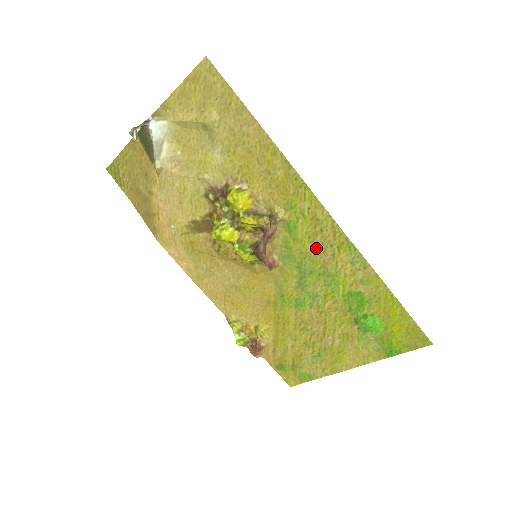
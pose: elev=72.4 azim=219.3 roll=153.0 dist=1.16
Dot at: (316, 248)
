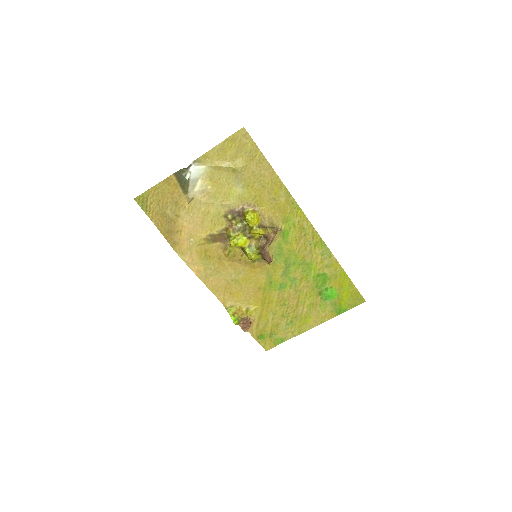
Dot at: (300, 247)
